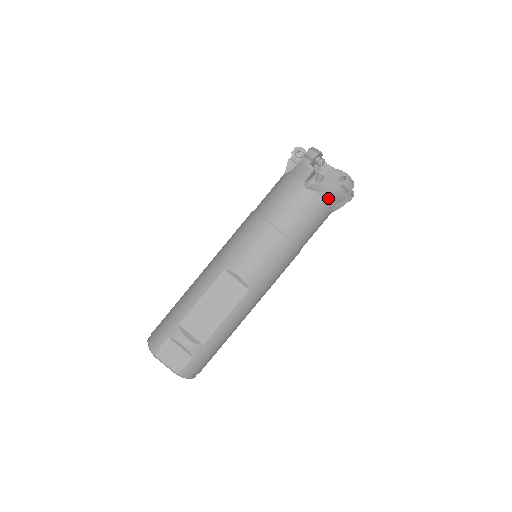
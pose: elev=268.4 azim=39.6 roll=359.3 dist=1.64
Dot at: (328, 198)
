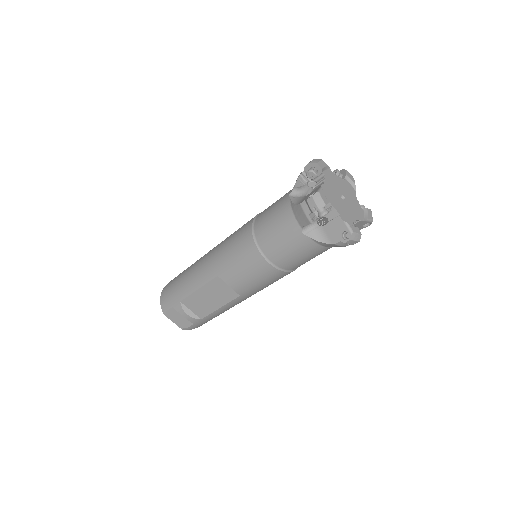
Dot at: (327, 245)
